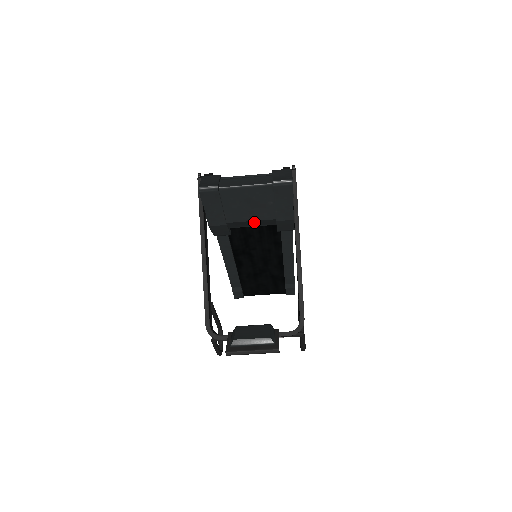
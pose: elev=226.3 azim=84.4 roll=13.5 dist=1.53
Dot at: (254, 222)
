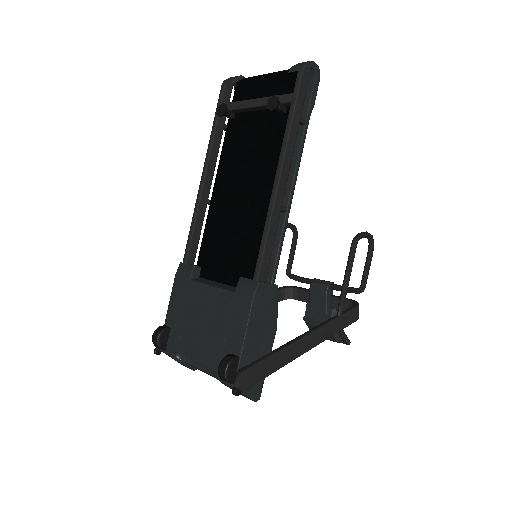
Dot at: occluded
